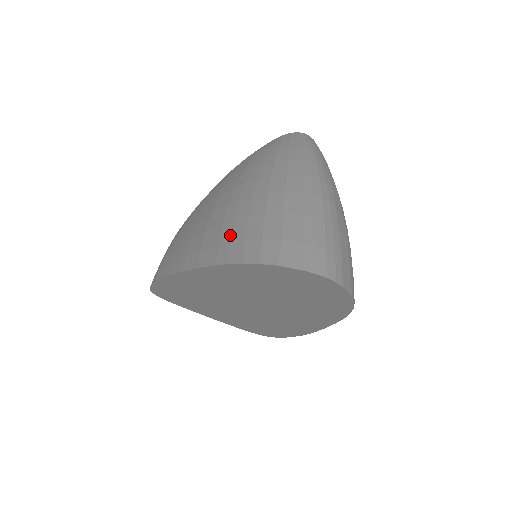
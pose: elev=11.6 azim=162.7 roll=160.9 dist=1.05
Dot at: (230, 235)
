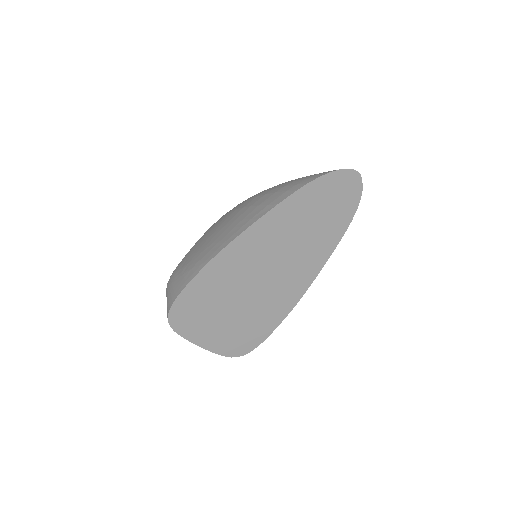
Dot at: (291, 186)
